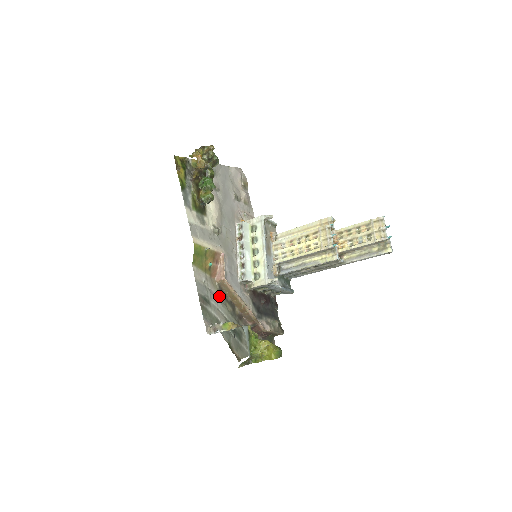
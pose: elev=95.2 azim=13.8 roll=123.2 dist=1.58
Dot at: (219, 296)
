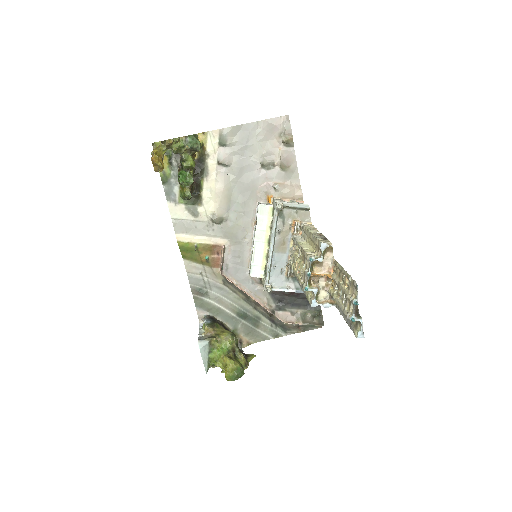
Dot at: (225, 285)
